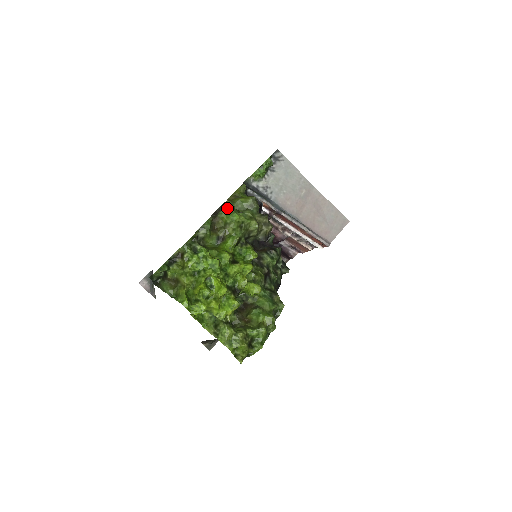
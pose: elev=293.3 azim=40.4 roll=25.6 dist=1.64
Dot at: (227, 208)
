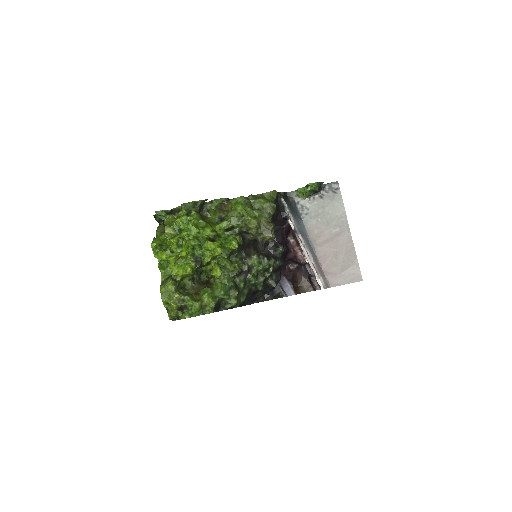
Dot at: (239, 198)
